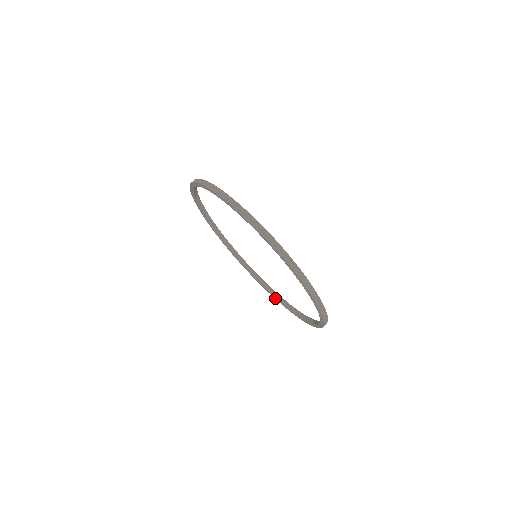
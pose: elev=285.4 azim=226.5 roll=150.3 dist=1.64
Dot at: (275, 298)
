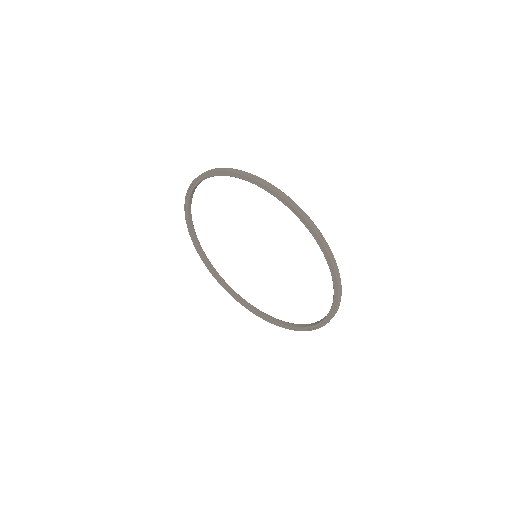
Dot at: (319, 326)
